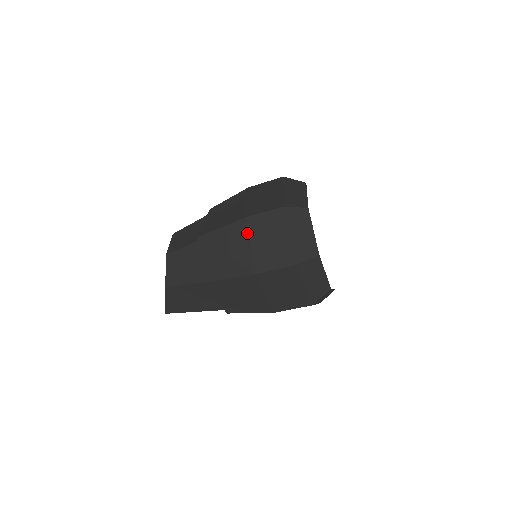
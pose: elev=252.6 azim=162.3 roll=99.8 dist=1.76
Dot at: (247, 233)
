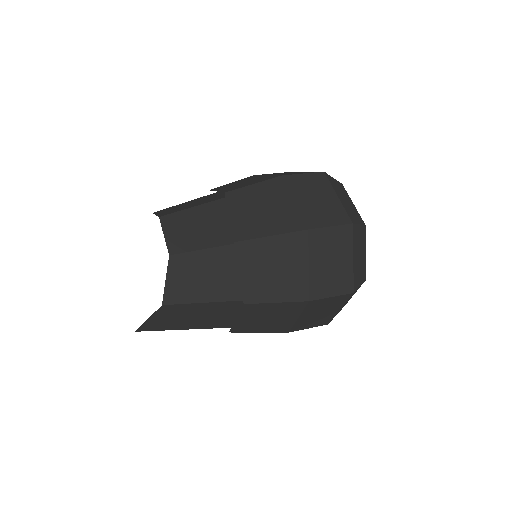
Dot at: (308, 249)
